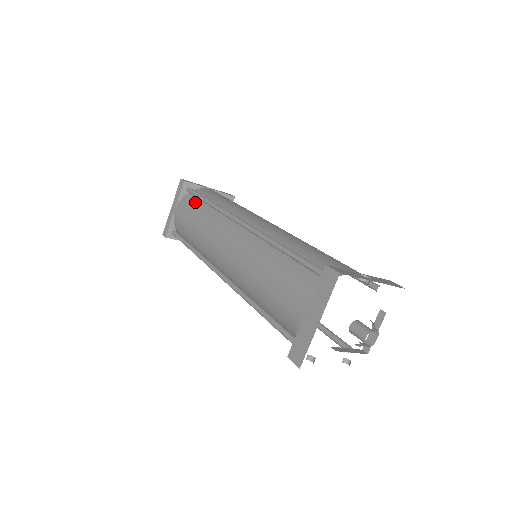
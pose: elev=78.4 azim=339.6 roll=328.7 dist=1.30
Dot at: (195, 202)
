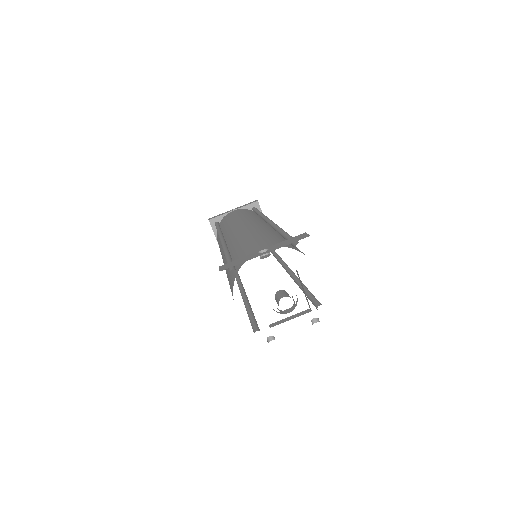
Dot at: occluded
